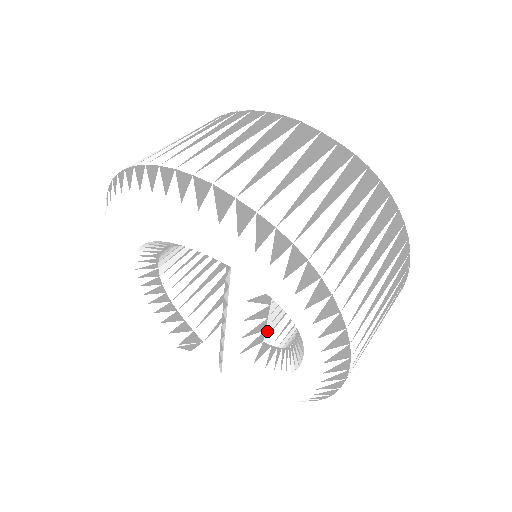
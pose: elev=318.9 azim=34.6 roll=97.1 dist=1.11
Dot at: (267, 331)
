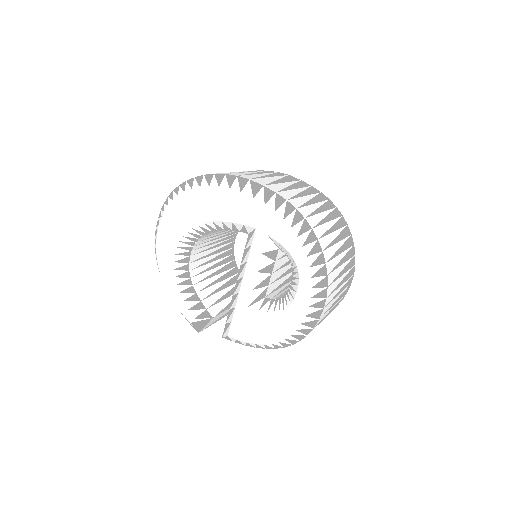
Dot at: (268, 289)
